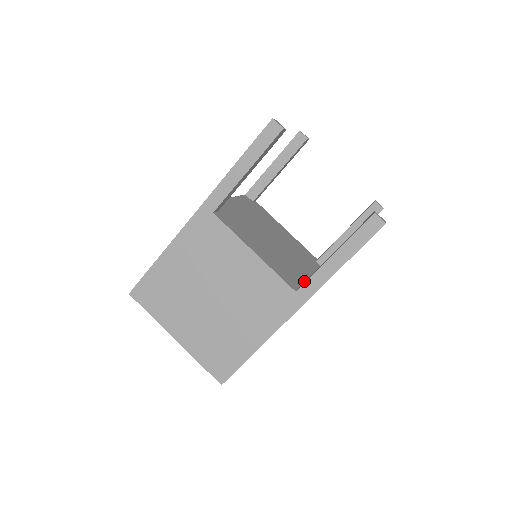
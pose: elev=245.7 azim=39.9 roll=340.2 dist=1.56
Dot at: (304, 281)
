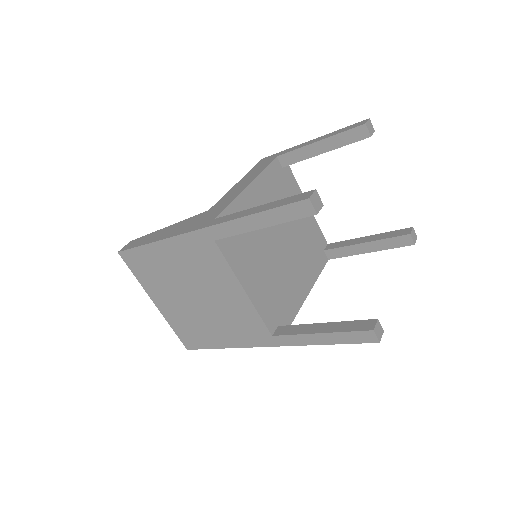
Dot at: (291, 306)
